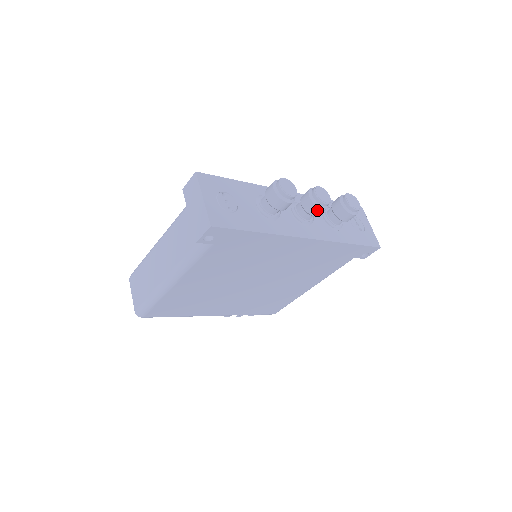
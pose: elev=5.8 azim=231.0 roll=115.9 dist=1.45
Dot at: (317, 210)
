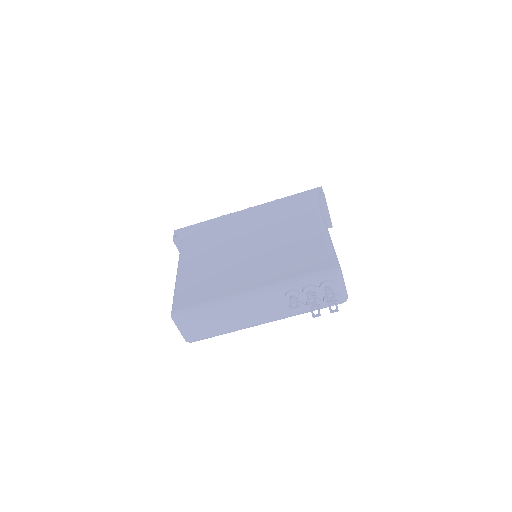
Dot at: occluded
